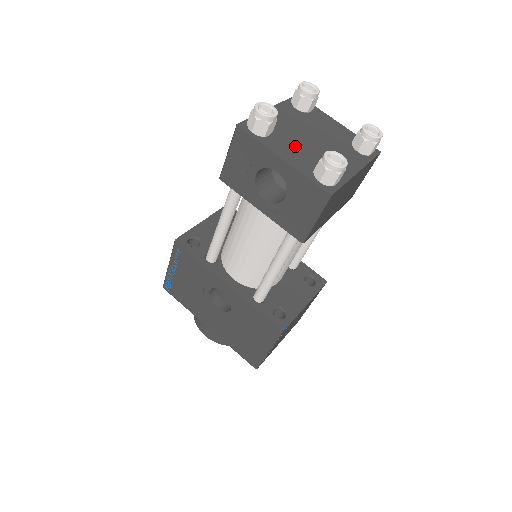
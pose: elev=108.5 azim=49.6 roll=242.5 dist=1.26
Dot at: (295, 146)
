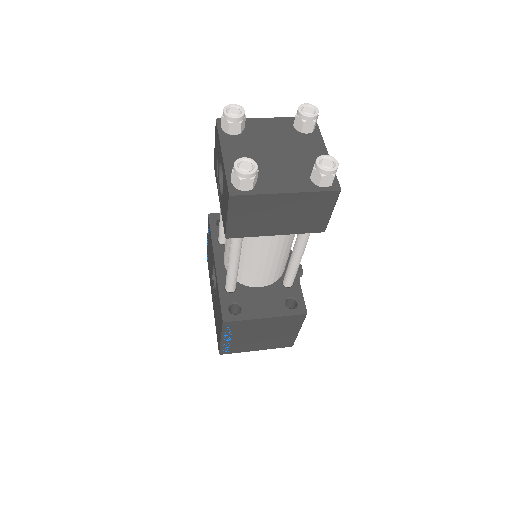
Dot at: (249, 151)
